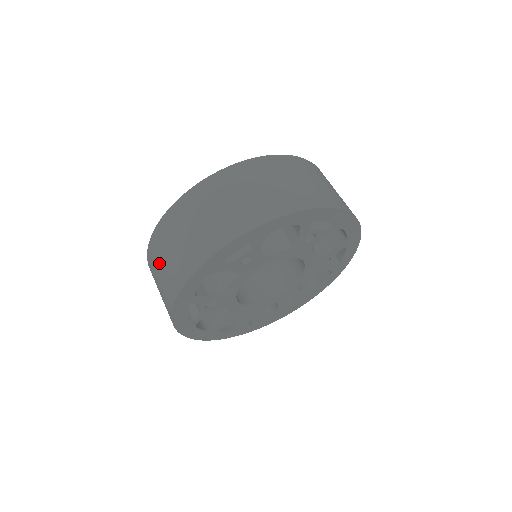
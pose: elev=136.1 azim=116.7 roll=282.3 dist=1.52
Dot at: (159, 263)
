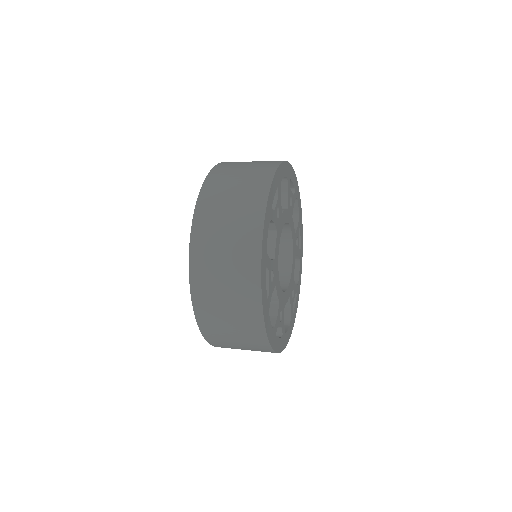
Dot at: (231, 343)
